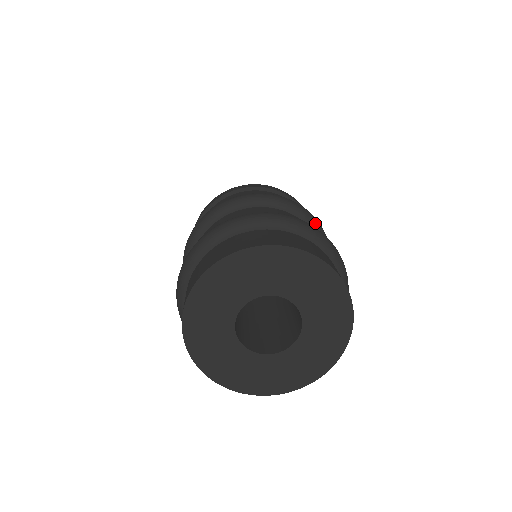
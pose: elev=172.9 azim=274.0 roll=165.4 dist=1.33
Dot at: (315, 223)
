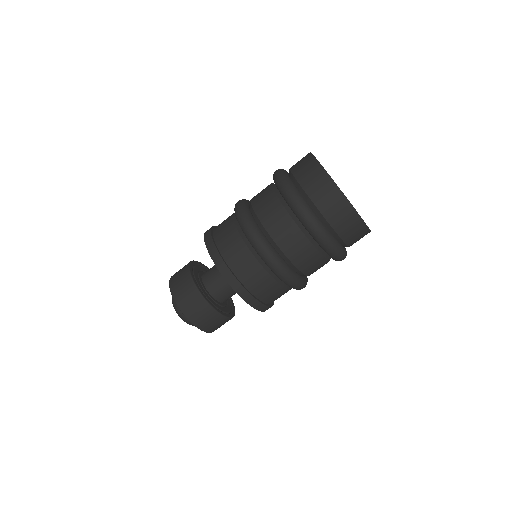
Dot at: occluded
